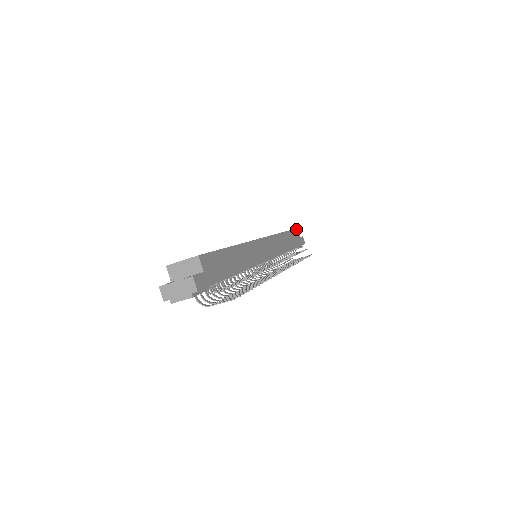
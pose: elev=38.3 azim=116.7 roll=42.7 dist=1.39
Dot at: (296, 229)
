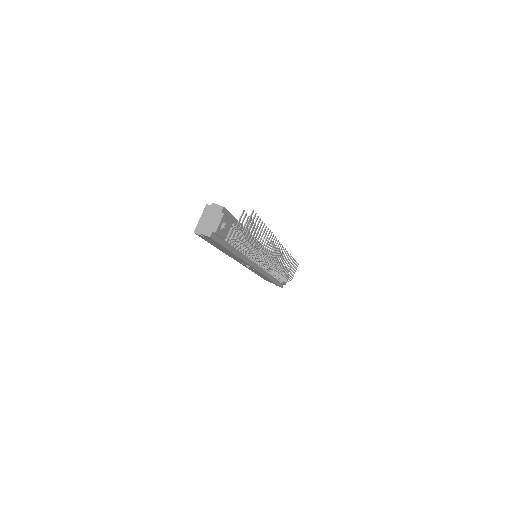
Dot at: occluded
